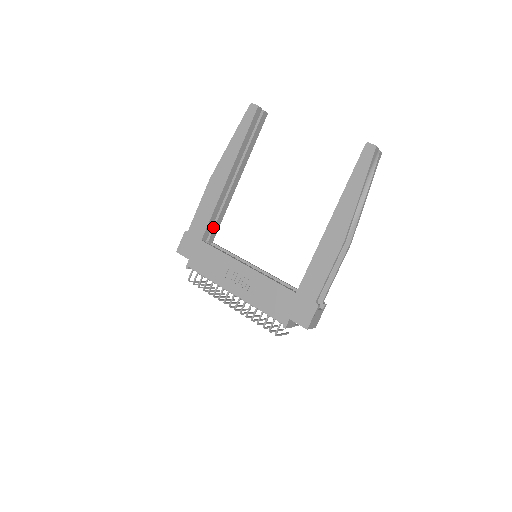
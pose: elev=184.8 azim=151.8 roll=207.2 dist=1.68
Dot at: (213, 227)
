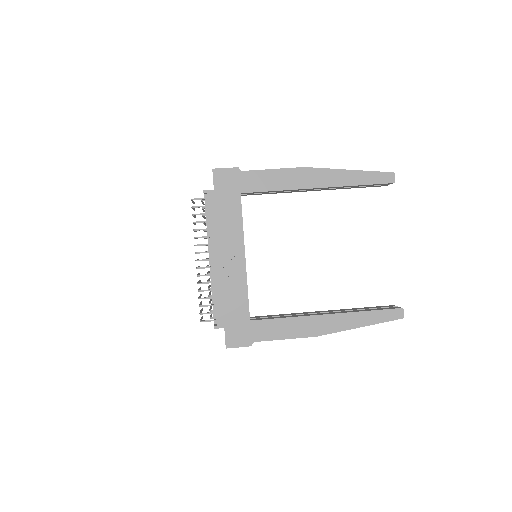
Dot at: occluded
